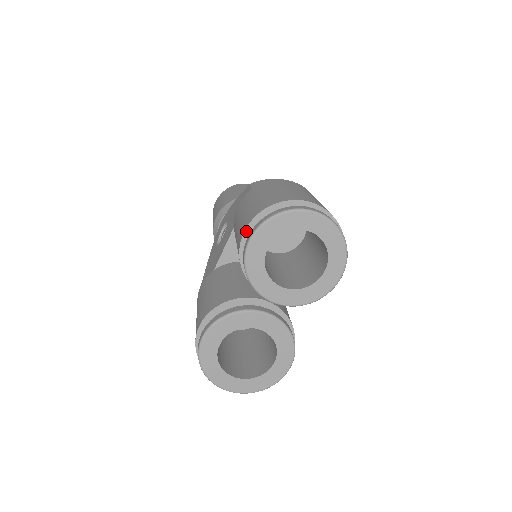
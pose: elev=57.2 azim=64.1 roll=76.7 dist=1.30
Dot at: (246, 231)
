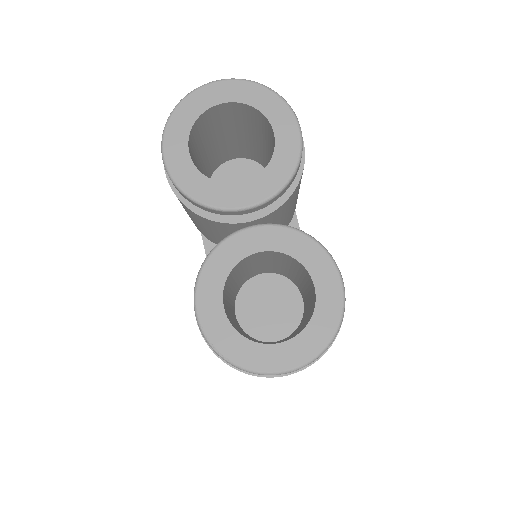
Dot at: occluded
